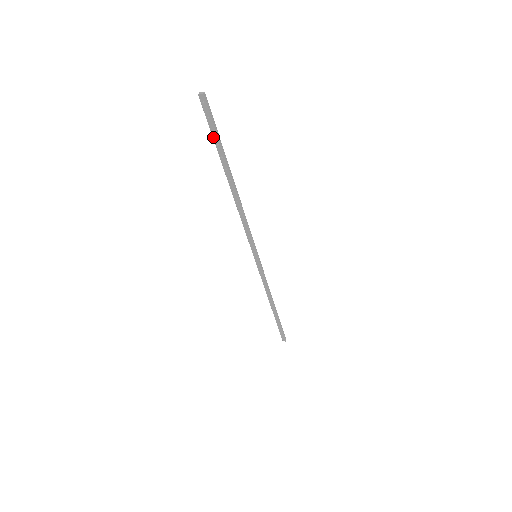
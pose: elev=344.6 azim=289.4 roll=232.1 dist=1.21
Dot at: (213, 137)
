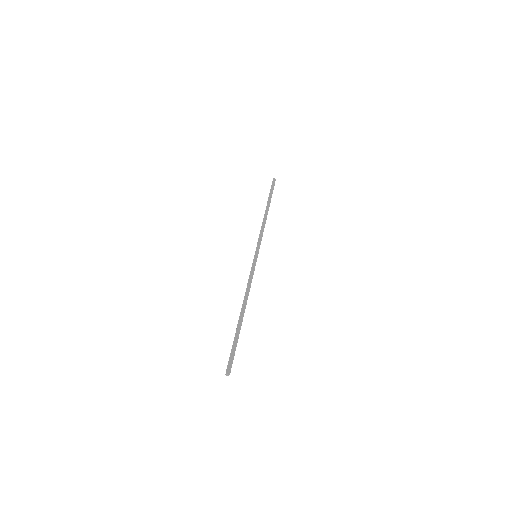
Dot at: (270, 192)
